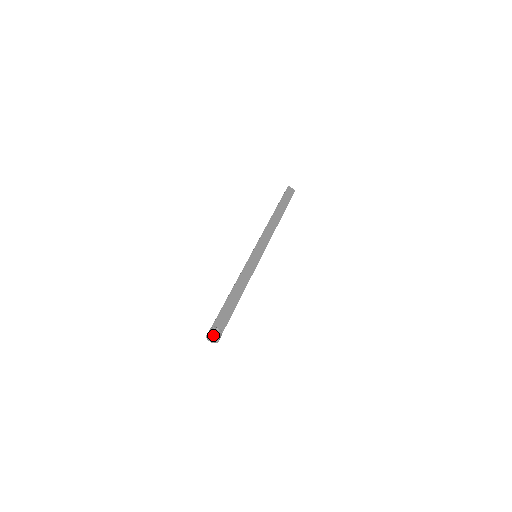
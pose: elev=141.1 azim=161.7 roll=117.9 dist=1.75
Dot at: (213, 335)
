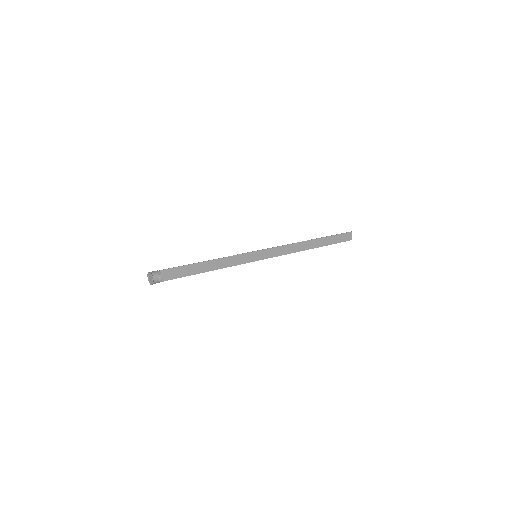
Dot at: (152, 278)
